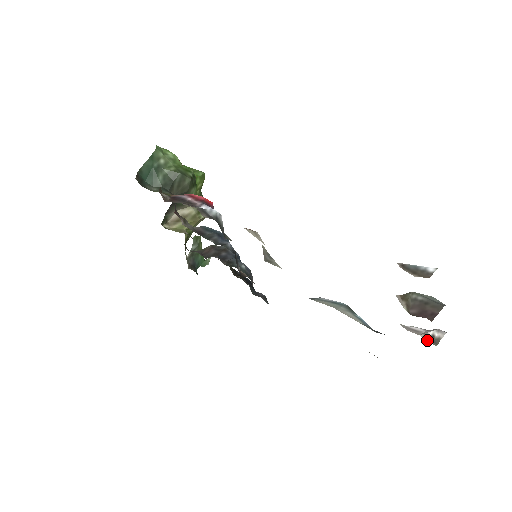
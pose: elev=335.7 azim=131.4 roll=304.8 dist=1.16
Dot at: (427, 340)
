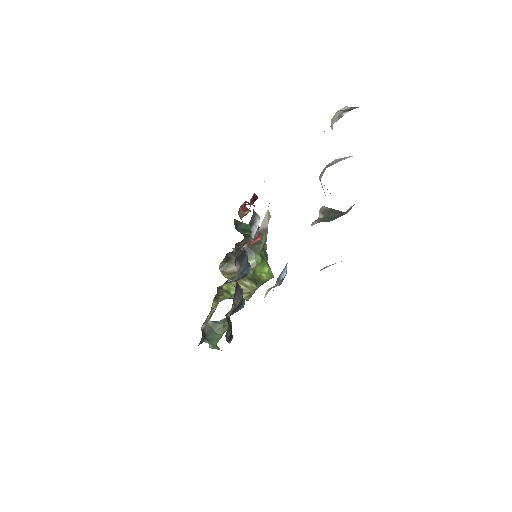
Dot at: occluded
